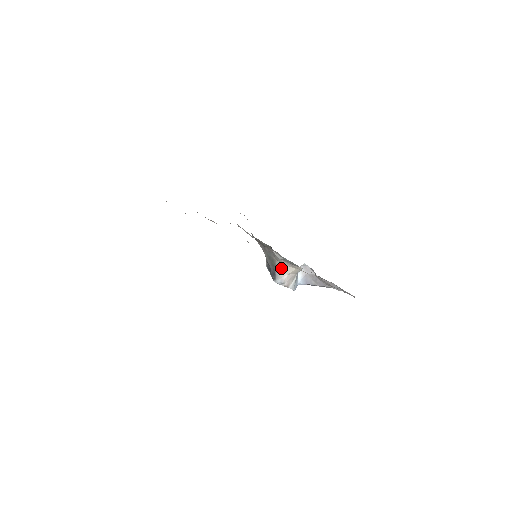
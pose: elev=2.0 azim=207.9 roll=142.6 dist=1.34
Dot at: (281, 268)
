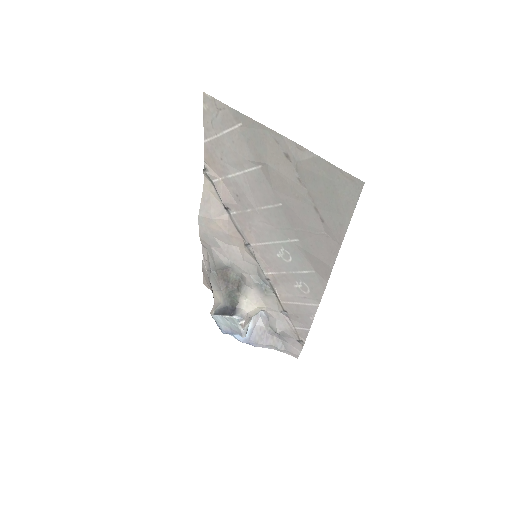
Dot at: (244, 303)
